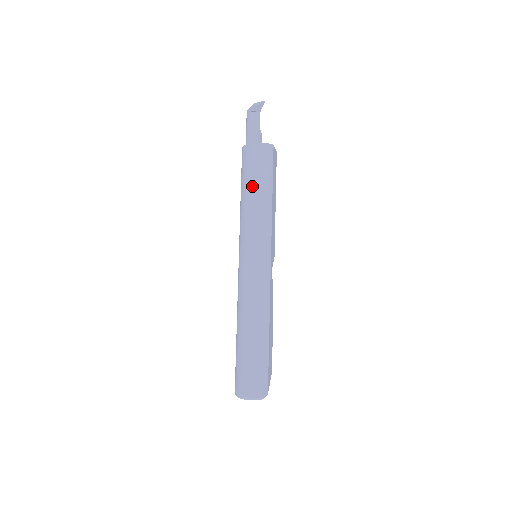
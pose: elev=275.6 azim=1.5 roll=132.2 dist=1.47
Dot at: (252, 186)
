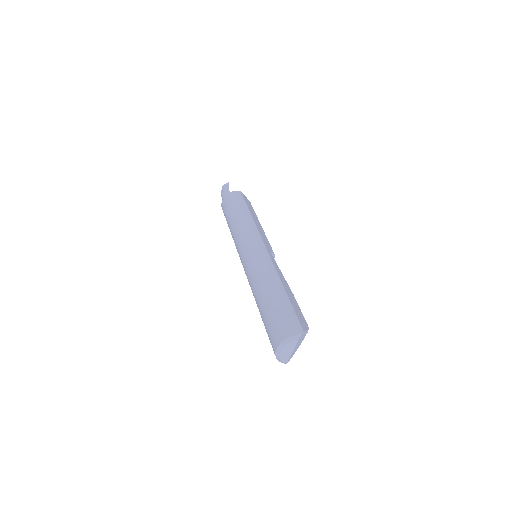
Dot at: (232, 214)
